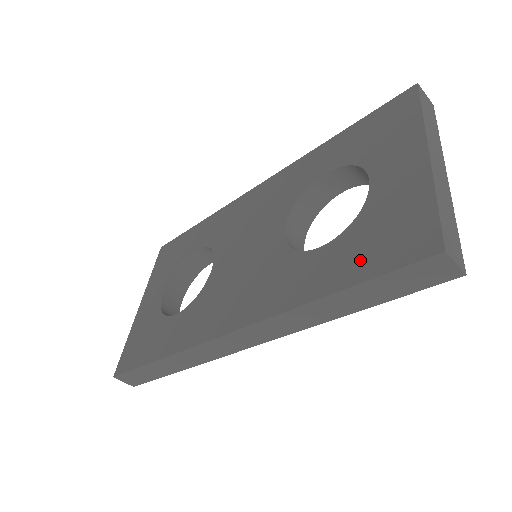
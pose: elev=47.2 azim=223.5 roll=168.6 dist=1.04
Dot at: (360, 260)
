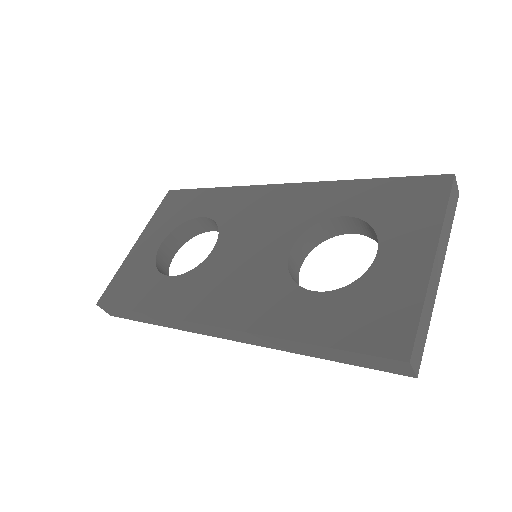
Dot at: (343, 327)
